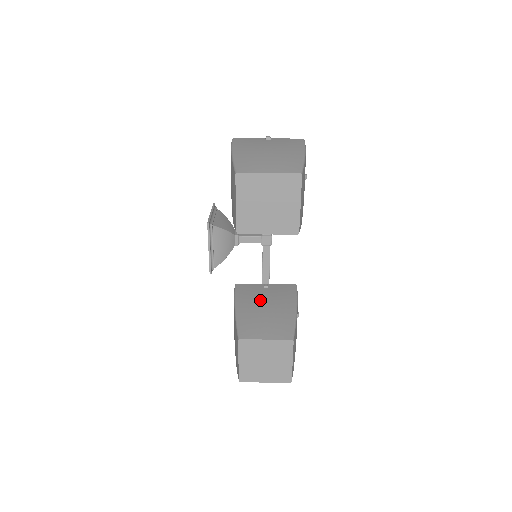
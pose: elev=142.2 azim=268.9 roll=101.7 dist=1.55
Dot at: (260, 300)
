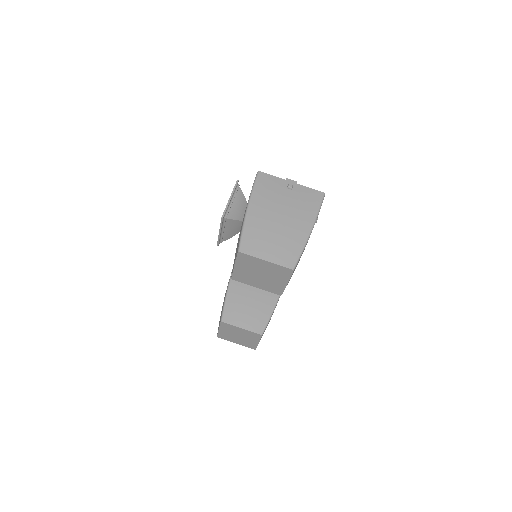
Dot at: occluded
